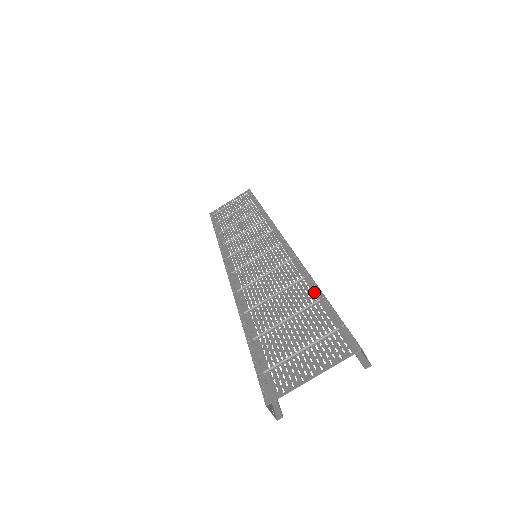
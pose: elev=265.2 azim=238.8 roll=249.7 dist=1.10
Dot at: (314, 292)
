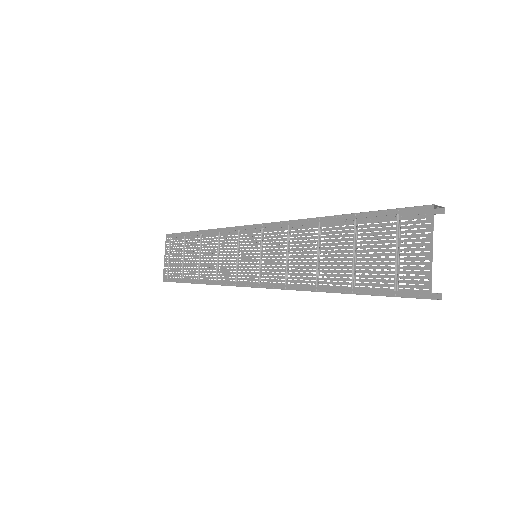
Dot at: (344, 220)
